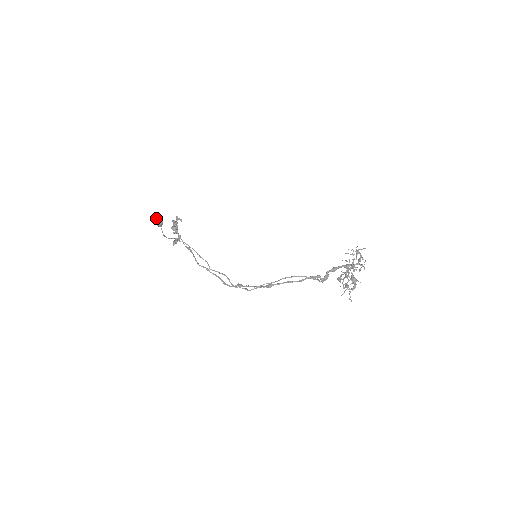
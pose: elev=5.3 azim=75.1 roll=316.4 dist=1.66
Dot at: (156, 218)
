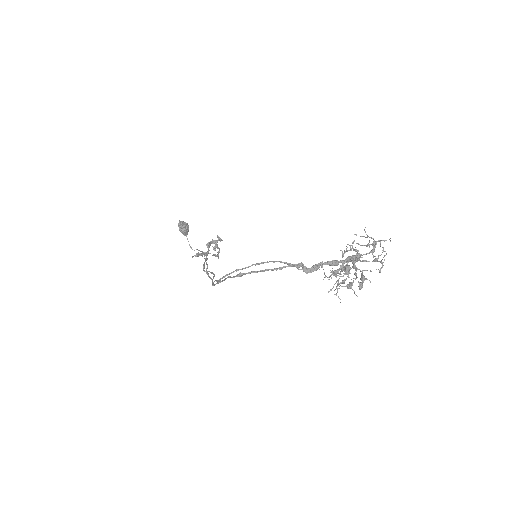
Dot at: (179, 223)
